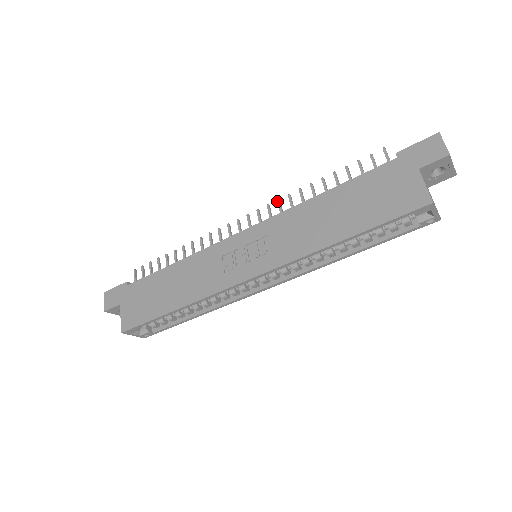
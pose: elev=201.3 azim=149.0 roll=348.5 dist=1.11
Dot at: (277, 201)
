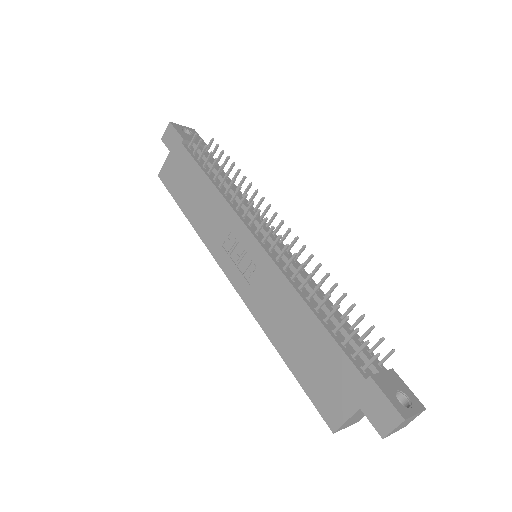
Dot at: (293, 254)
